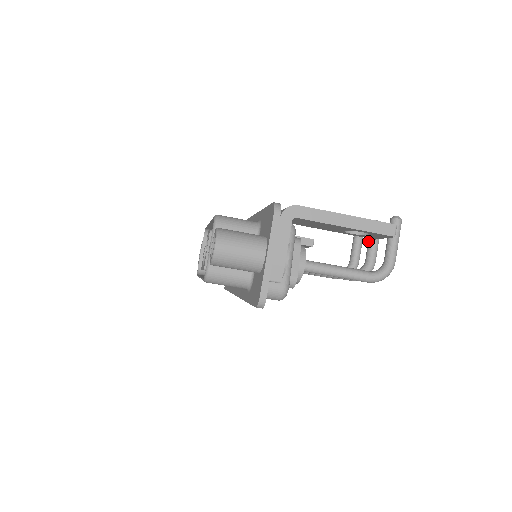
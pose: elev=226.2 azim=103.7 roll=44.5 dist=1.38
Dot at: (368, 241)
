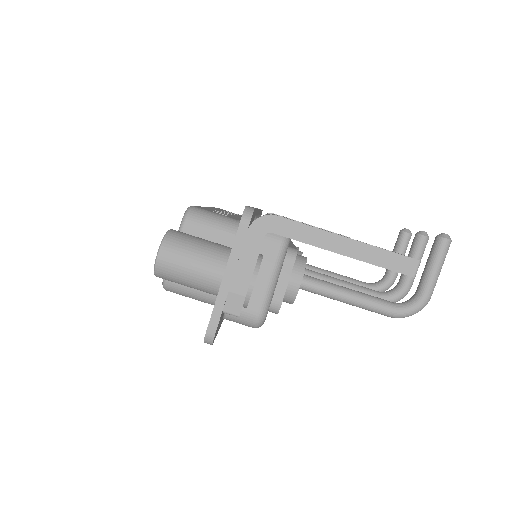
Dot at: occluded
